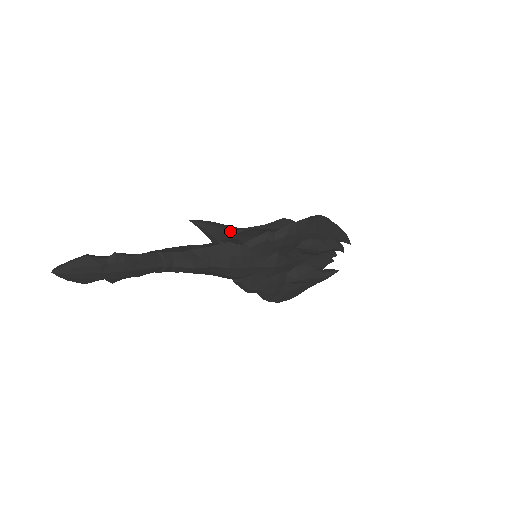
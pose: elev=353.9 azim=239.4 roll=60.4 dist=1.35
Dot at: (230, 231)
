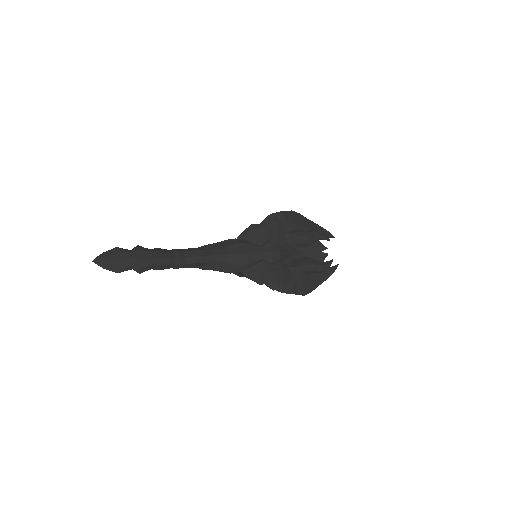
Dot at: occluded
